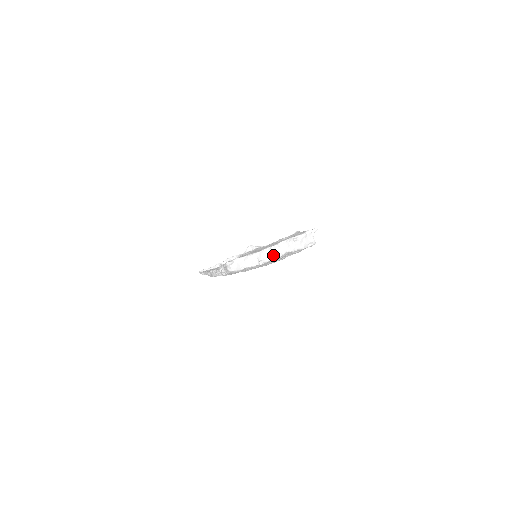
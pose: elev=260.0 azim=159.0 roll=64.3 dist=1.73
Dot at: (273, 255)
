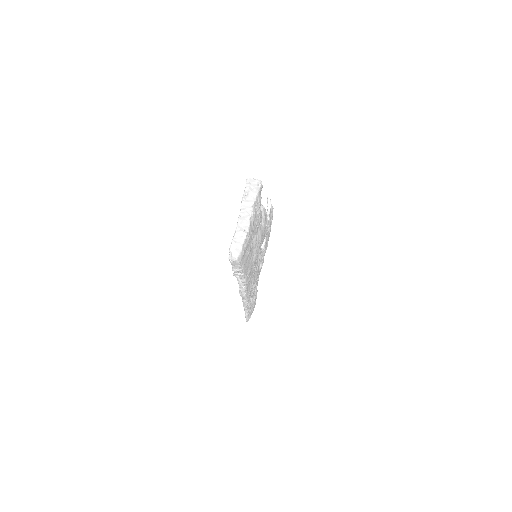
Dot at: (247, 218)
